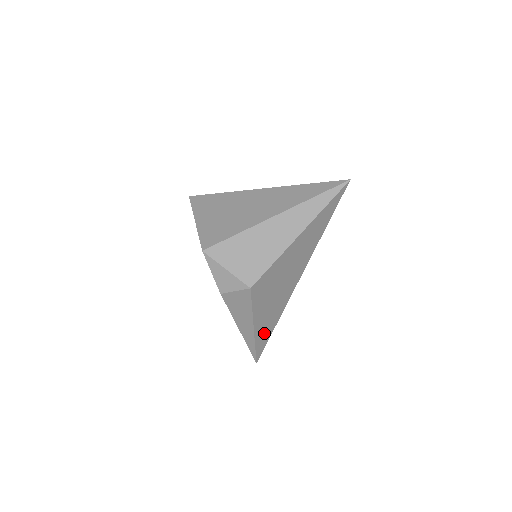
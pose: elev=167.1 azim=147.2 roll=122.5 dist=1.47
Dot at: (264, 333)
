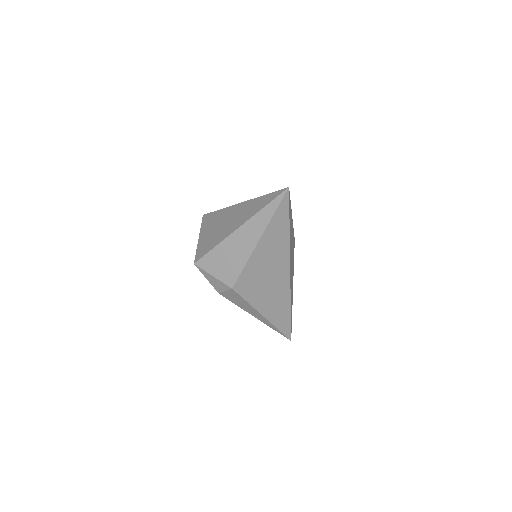
Dot at: (280, 318)
